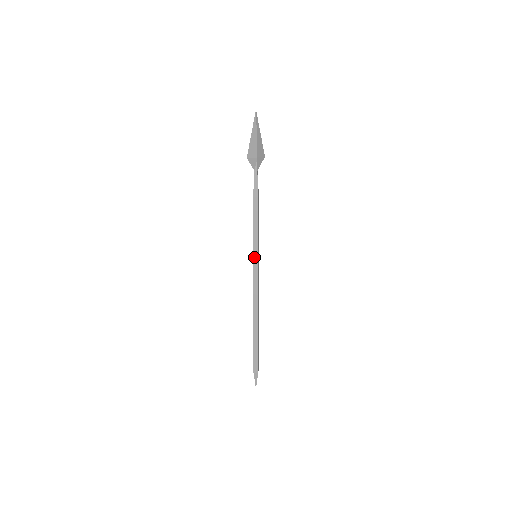
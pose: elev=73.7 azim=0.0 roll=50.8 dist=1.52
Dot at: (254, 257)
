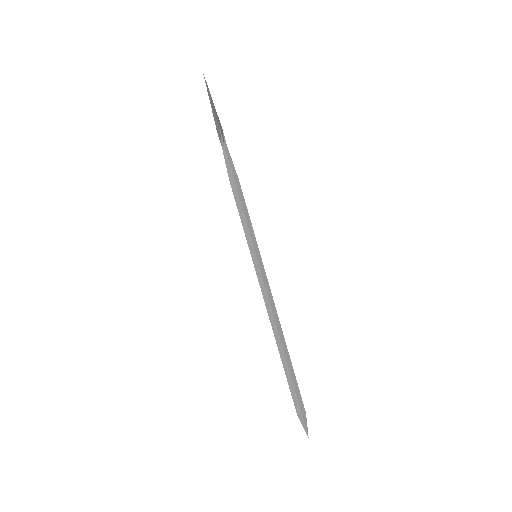
Dot at: (257, 257)
